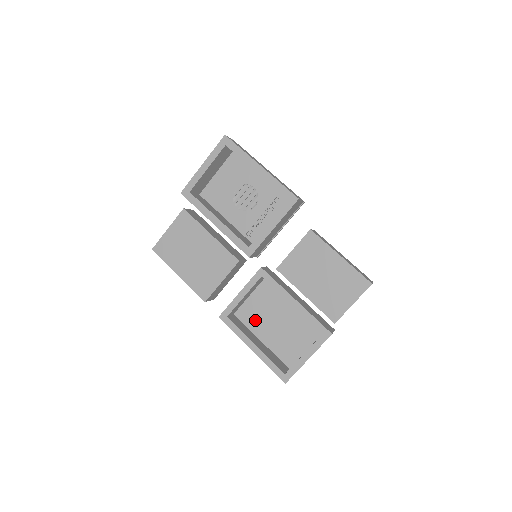
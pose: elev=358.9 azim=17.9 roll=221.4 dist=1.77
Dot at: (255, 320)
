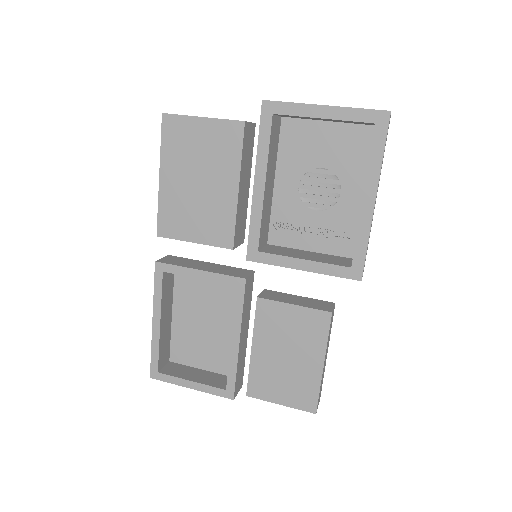
Dot at: (187, 295)
